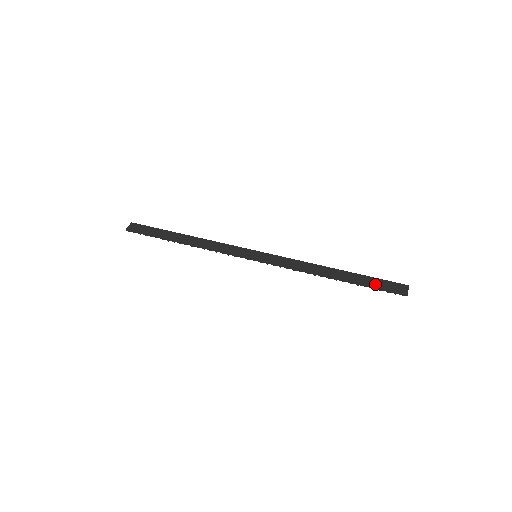
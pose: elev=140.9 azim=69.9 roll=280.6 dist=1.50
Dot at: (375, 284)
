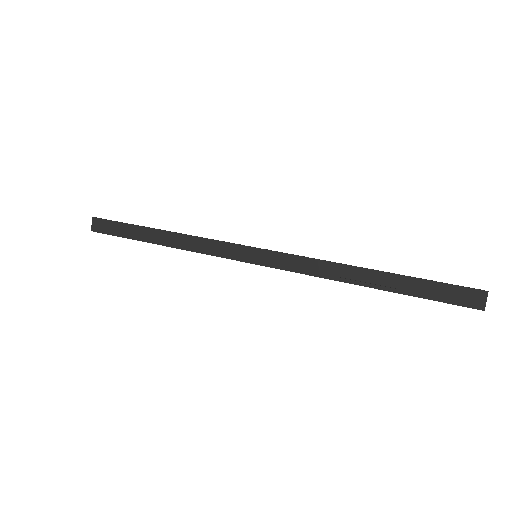
Dot at: (432, 293)
